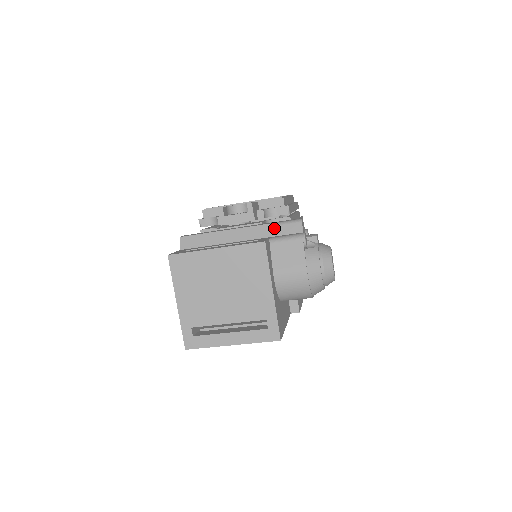
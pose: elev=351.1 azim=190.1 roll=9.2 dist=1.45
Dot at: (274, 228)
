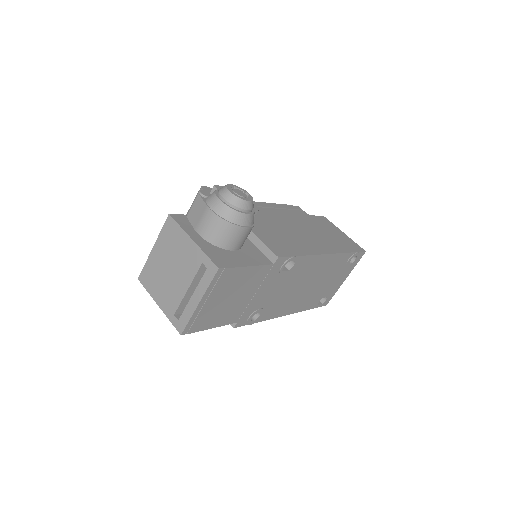
Dot at: occluded
